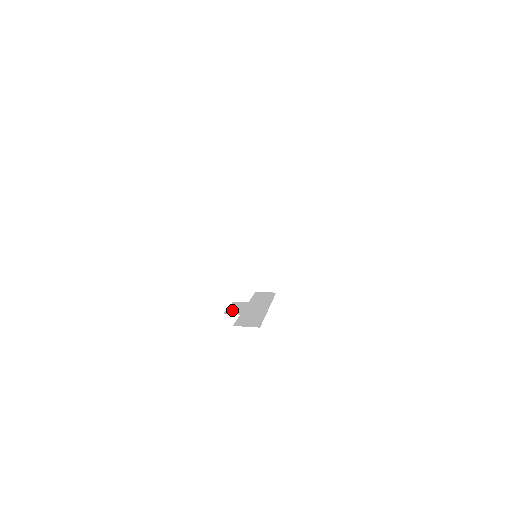
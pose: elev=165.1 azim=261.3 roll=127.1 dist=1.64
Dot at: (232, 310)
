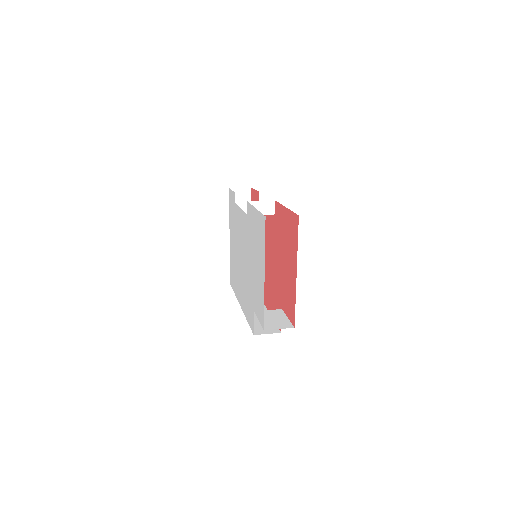
Dot at: (267, 324)
